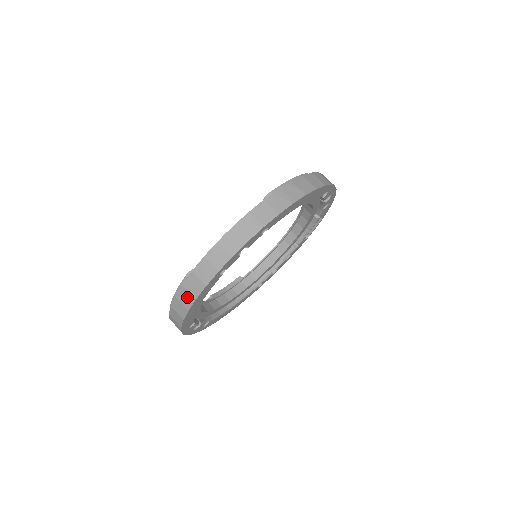
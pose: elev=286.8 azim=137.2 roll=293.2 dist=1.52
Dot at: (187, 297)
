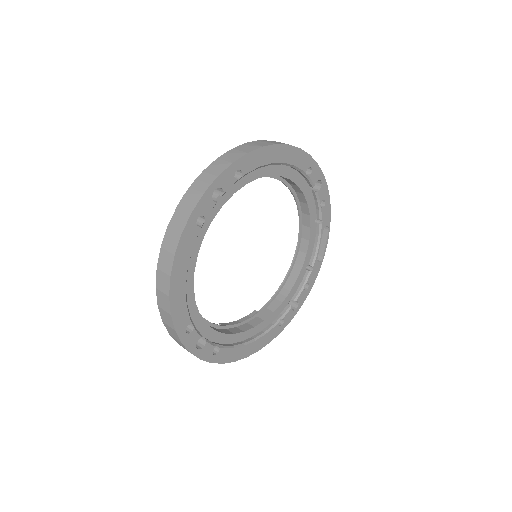
Dot at: (167, 259)
